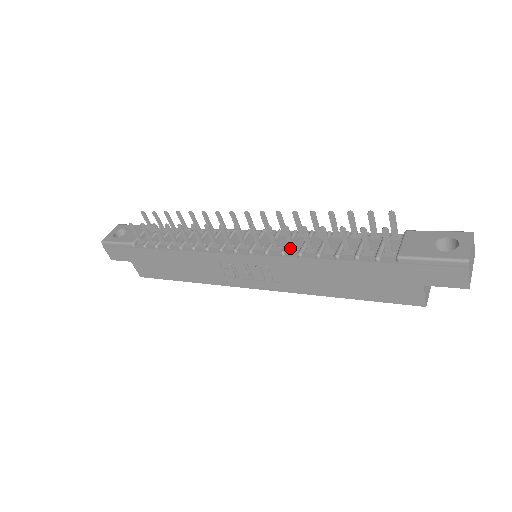
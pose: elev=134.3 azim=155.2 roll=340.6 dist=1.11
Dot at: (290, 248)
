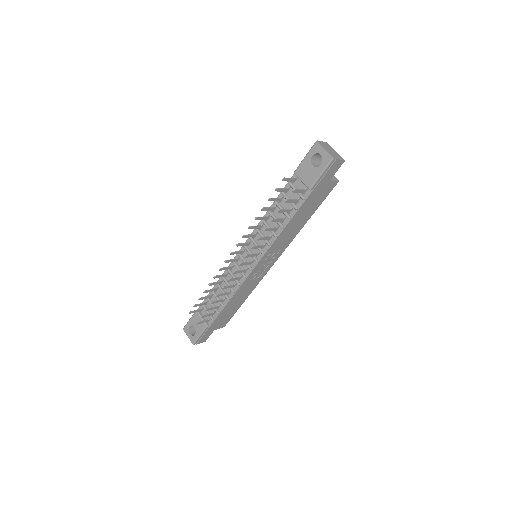
Dot at: (268, 239)
